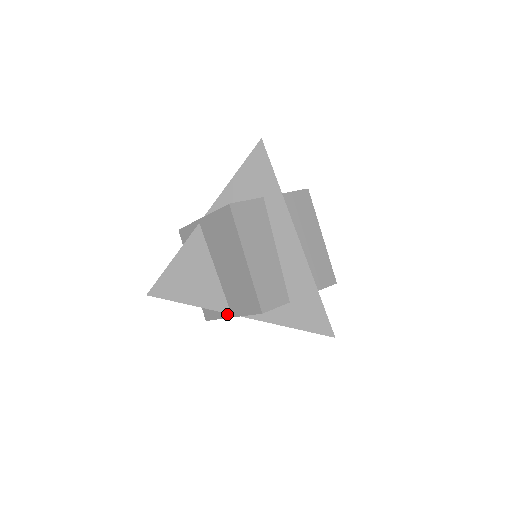
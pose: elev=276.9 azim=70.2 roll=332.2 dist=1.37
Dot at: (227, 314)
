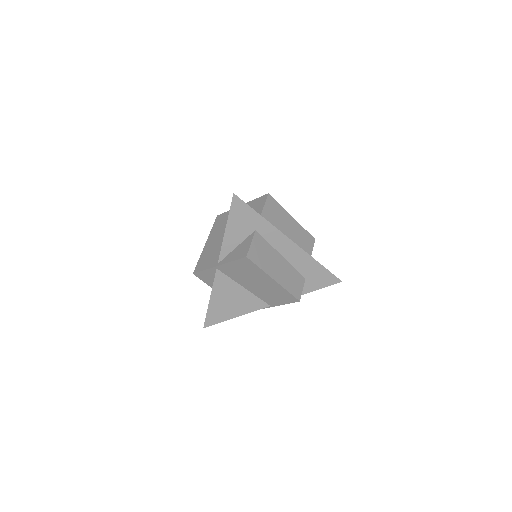
Dot at: (266, 306)
